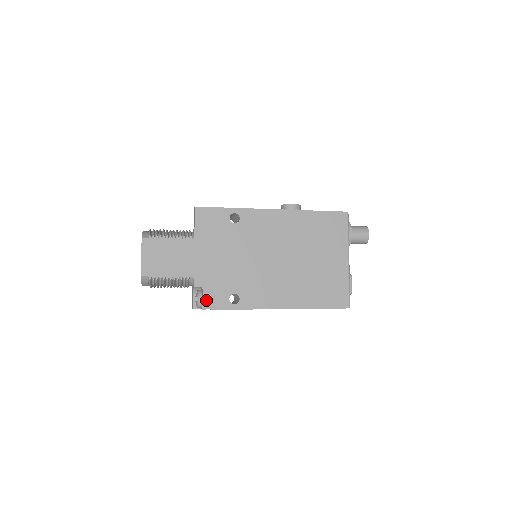
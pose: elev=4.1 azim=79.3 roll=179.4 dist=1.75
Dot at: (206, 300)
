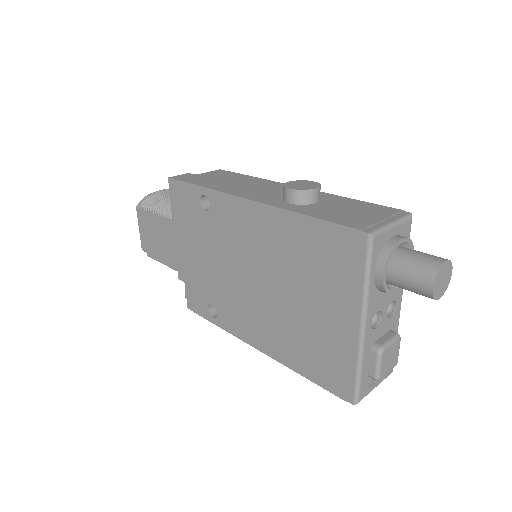
Dot at: (189, 299)
